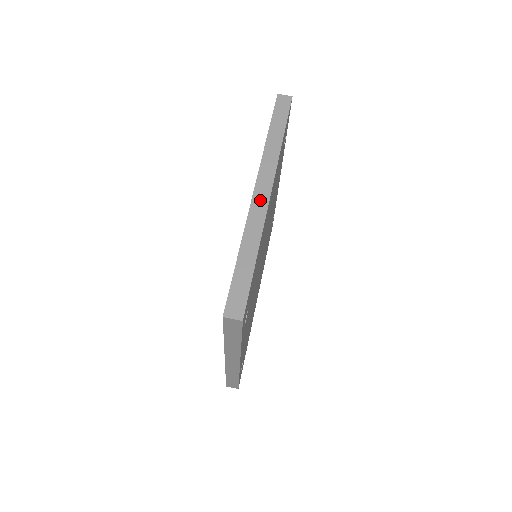
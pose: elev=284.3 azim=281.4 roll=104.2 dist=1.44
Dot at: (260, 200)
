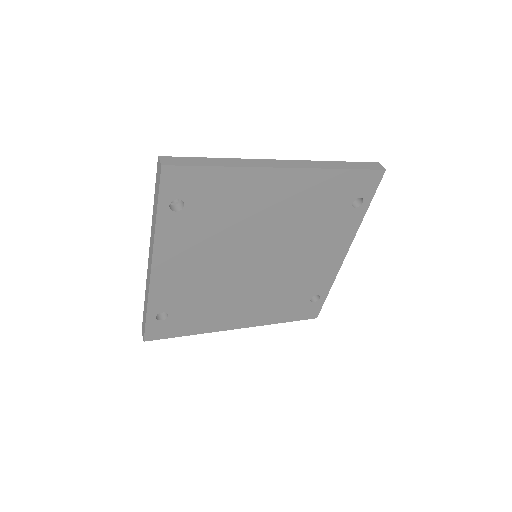
Dot at: (273, 163)
